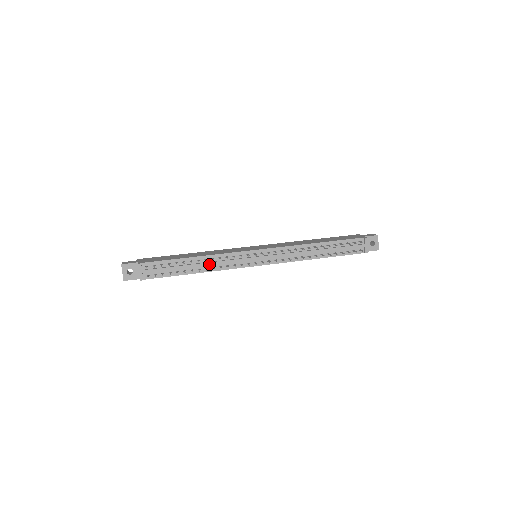
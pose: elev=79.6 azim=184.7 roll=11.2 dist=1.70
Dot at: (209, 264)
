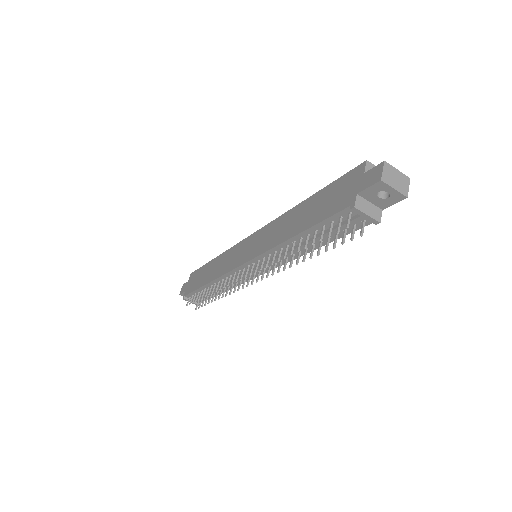
Dot at: (221, 287)
